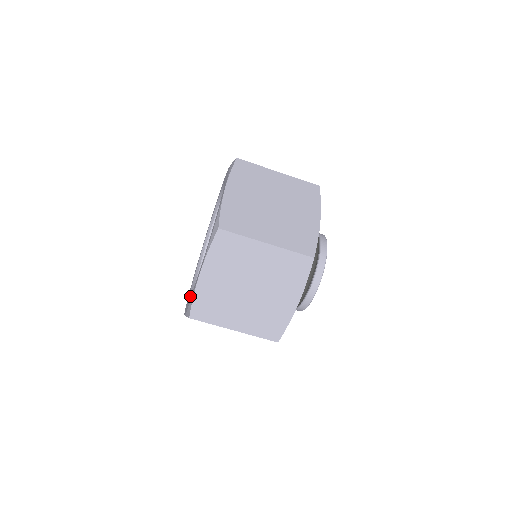
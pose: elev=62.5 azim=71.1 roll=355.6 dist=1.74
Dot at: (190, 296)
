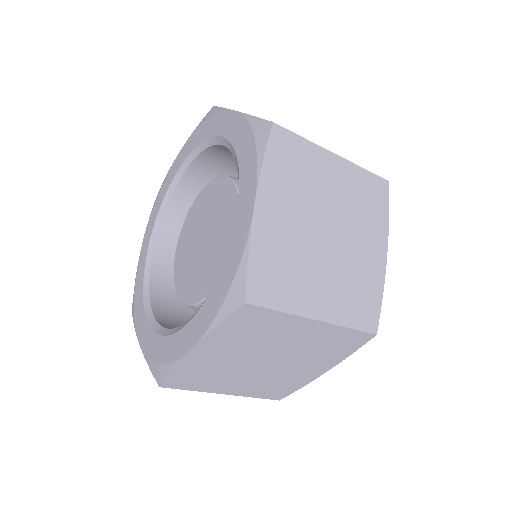
Dot at: (146, 306)
